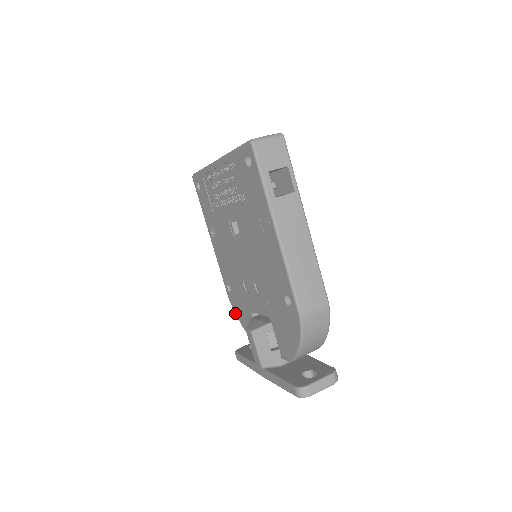
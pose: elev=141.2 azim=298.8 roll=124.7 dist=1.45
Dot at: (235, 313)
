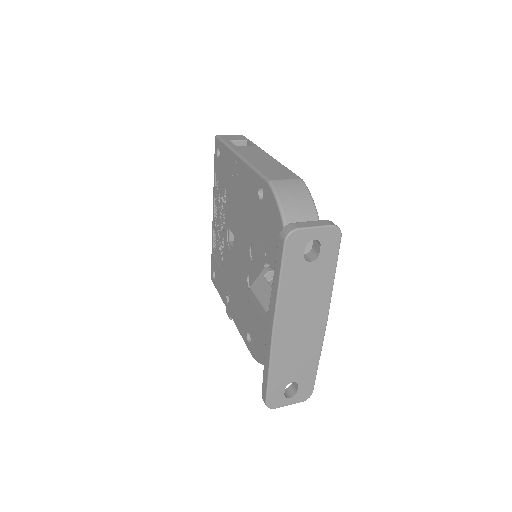
Dot at: (260, 362)
